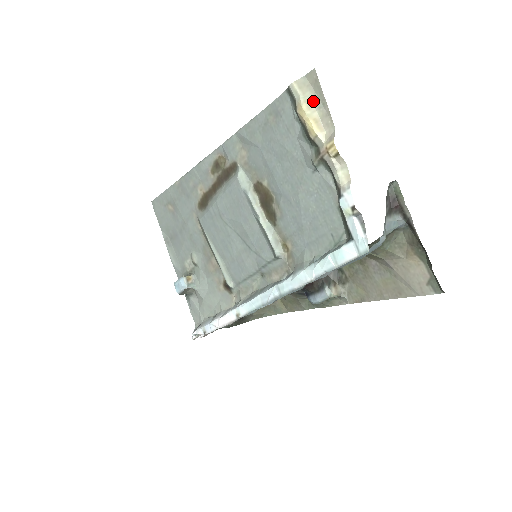
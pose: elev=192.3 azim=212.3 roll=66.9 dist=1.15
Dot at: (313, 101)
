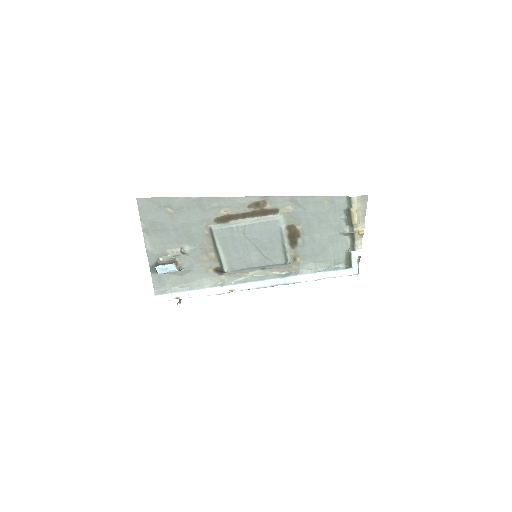
Dot at: (360, 208)
